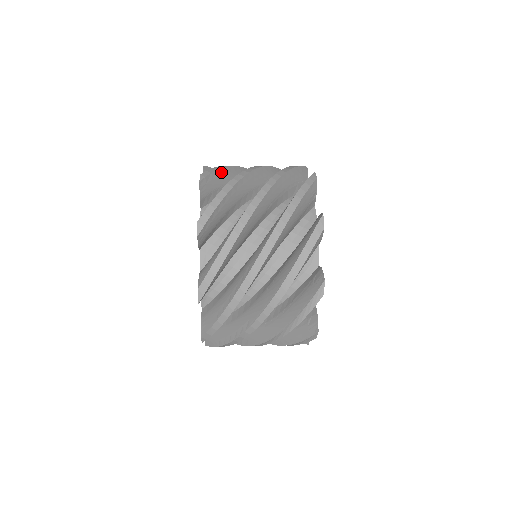
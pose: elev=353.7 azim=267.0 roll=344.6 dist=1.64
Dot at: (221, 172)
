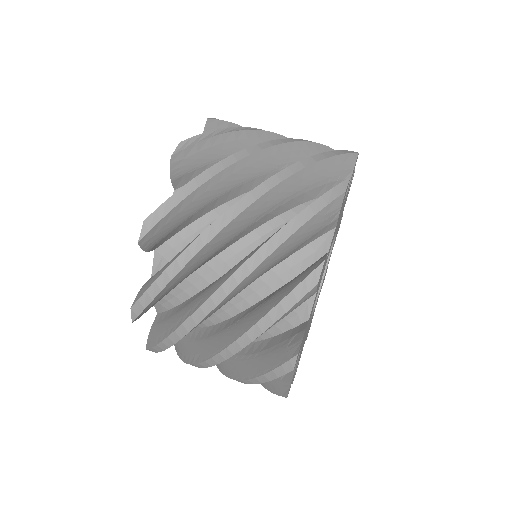
Dot at: (183, 205)
